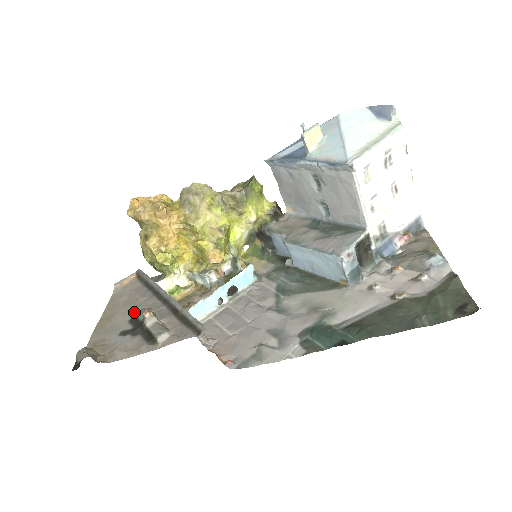
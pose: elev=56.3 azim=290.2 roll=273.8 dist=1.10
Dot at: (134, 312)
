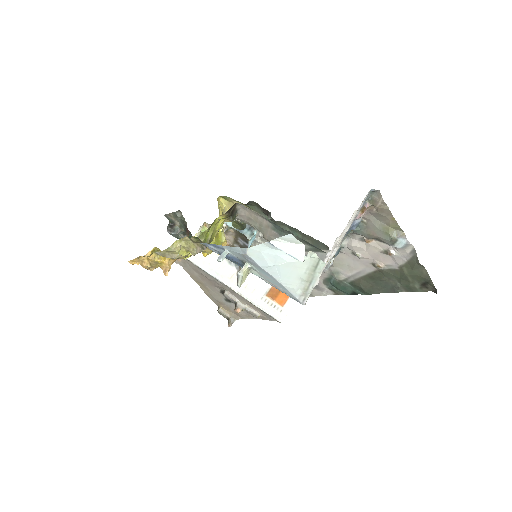
Dot at: (217, 288)
